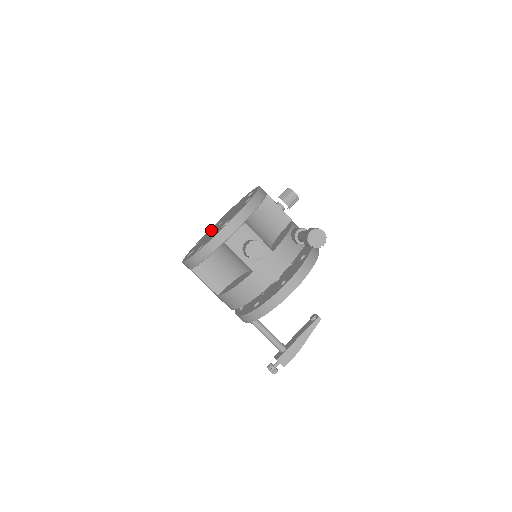
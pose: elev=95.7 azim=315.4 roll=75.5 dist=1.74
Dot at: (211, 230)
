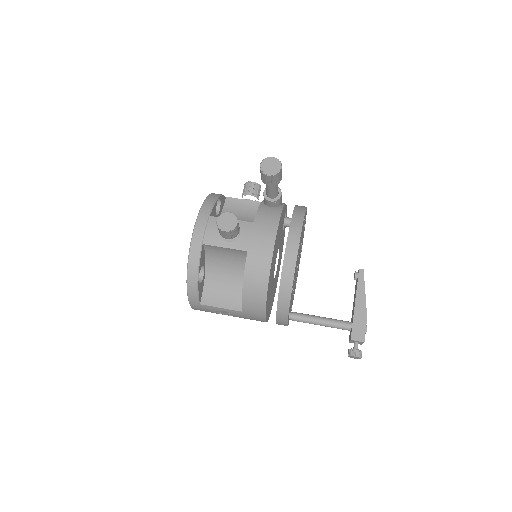
Dot at: occluded
